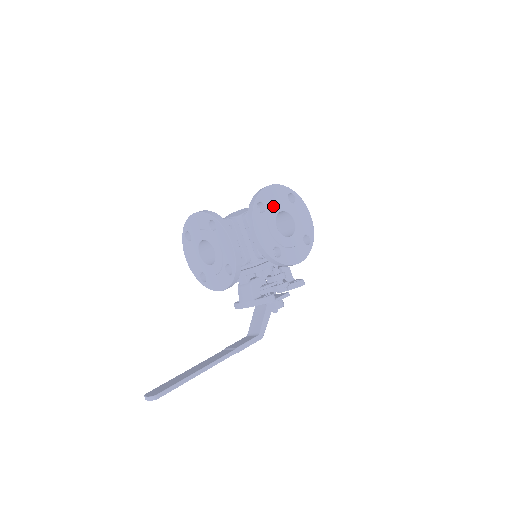
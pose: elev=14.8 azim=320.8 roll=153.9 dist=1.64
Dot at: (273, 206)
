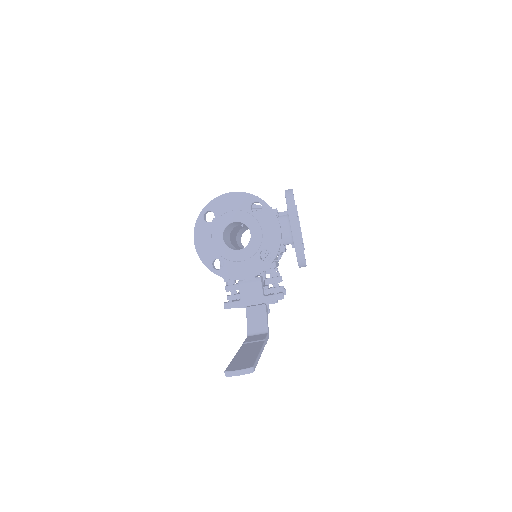
Dot at: occluded
